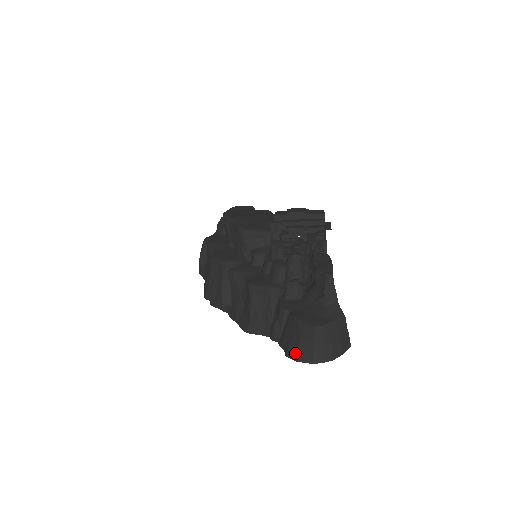
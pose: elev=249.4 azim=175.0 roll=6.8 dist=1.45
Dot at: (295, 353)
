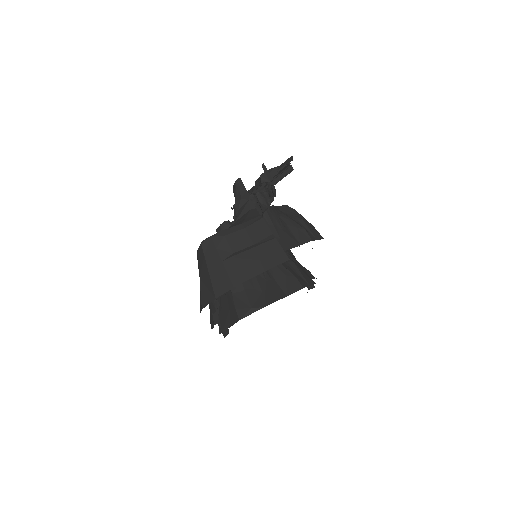
Dot at: (200, 298)
